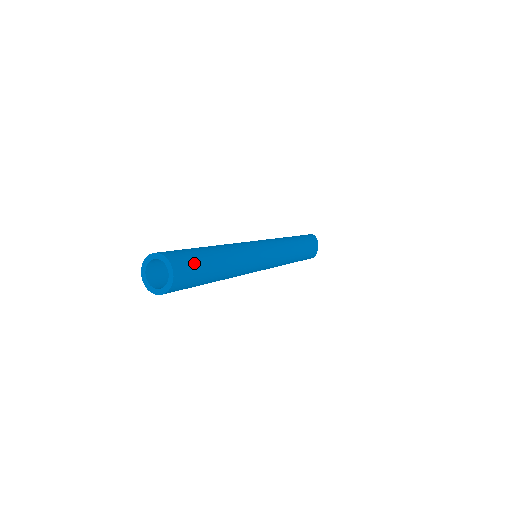
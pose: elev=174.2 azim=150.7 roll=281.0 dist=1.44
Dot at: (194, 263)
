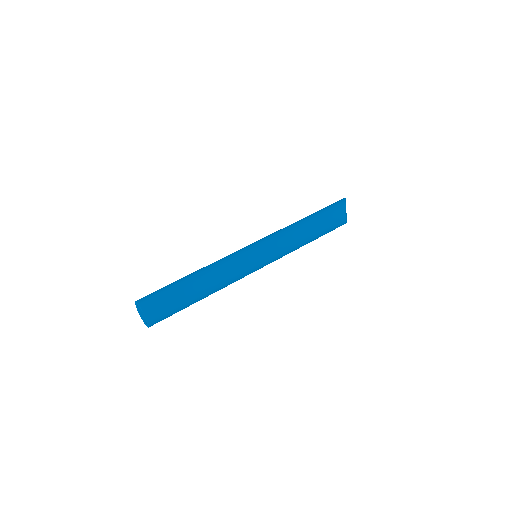
Dot at: (167, 302)
